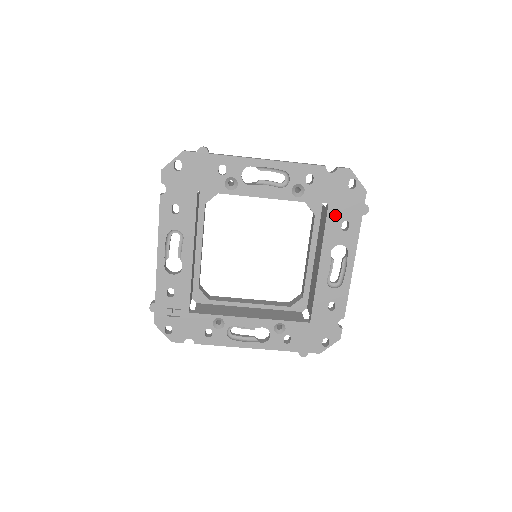
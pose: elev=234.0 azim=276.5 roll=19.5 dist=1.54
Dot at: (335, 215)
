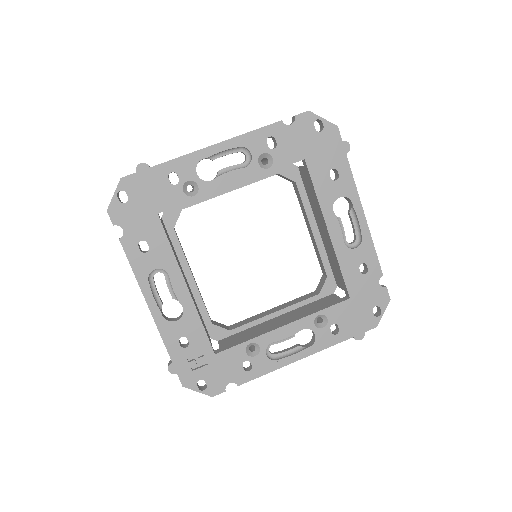
Dot at: (317, 168)
